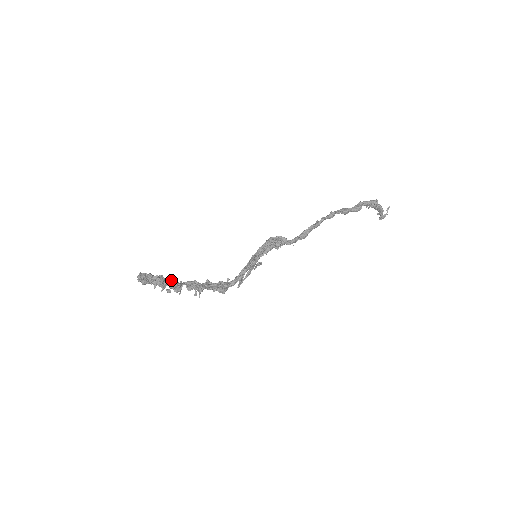
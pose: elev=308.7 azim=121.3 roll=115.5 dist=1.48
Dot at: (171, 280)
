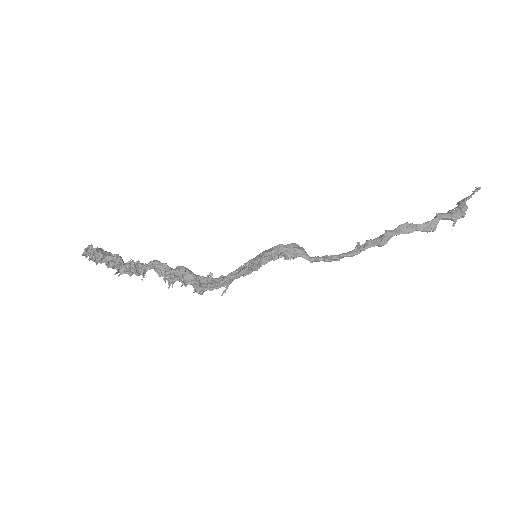
Dot at: (130, 264)
